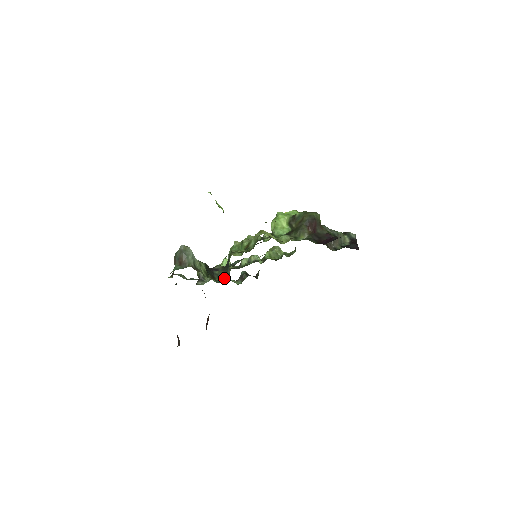
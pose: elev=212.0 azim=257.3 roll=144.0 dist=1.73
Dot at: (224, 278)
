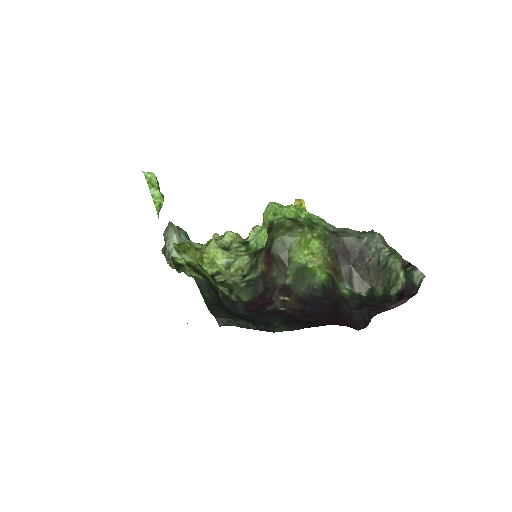
Dot at: occluded
